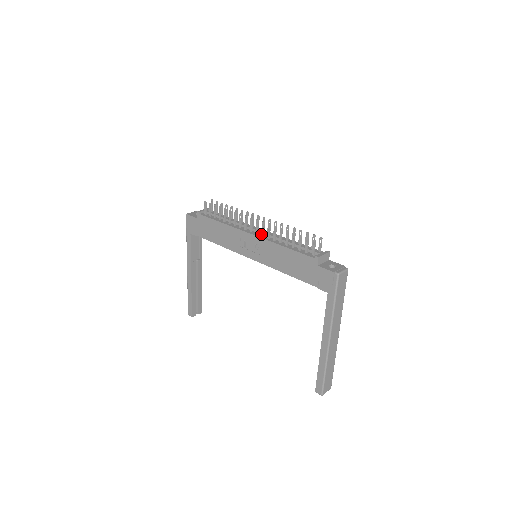
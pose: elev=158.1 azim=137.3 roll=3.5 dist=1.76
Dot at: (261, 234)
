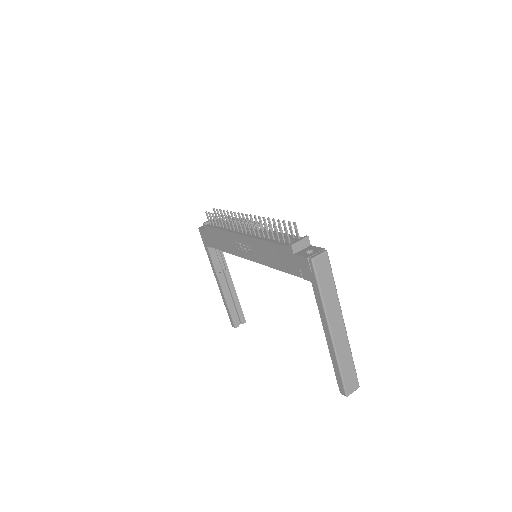
Dot at: (248, 233)
